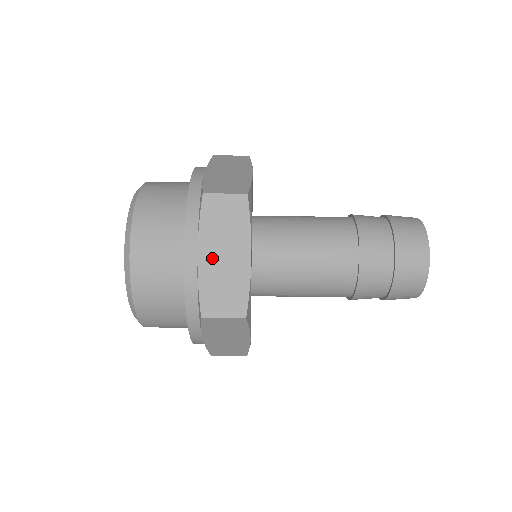
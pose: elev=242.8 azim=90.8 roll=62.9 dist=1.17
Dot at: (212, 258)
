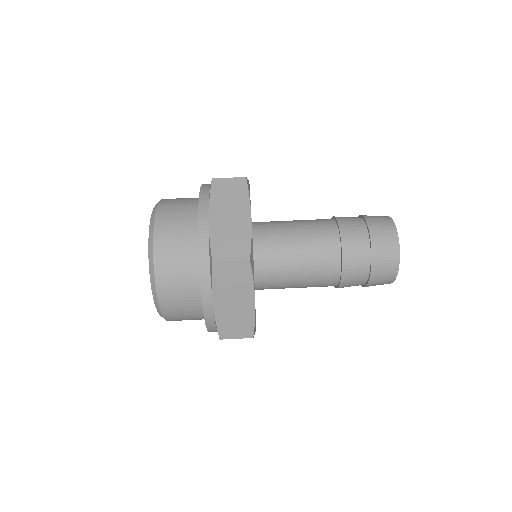
Dot at: occluded
